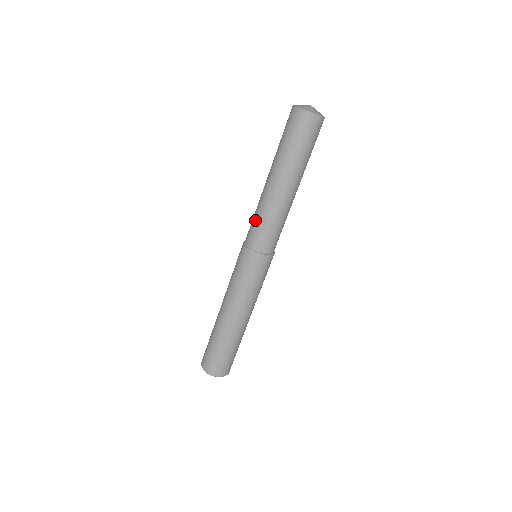
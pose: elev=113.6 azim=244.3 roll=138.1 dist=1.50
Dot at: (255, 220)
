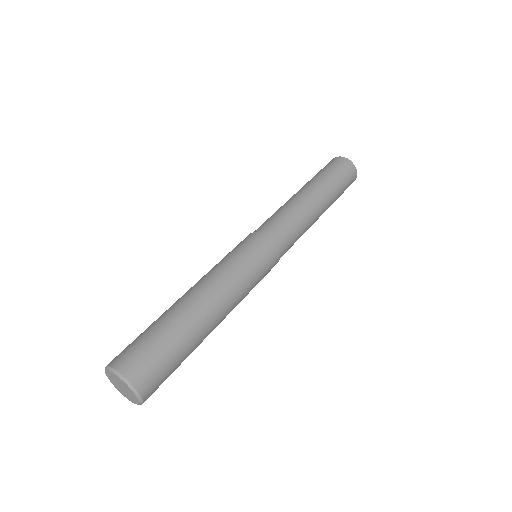
Dot at: (275, 215)
